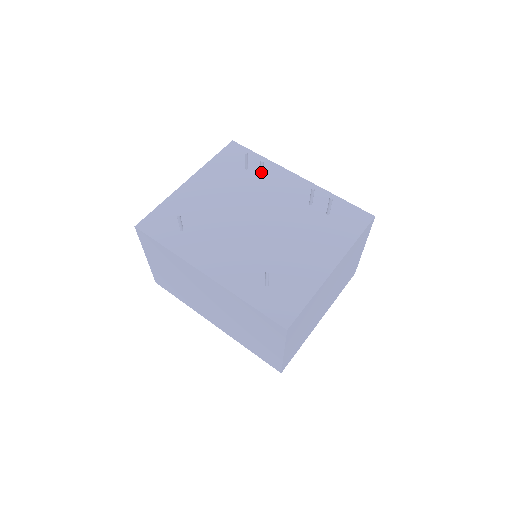
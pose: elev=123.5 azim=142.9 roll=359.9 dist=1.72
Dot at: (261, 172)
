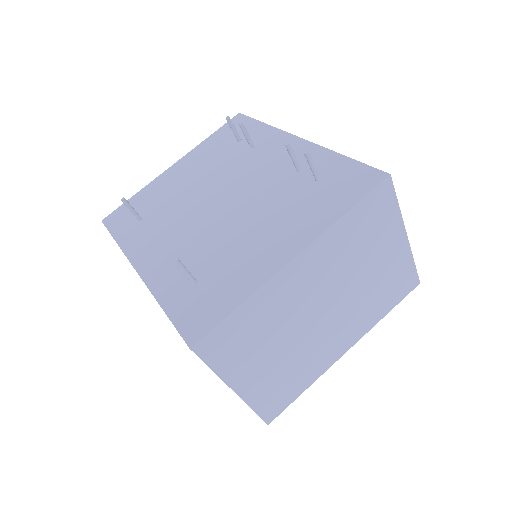
Dot at: (247, 139)
